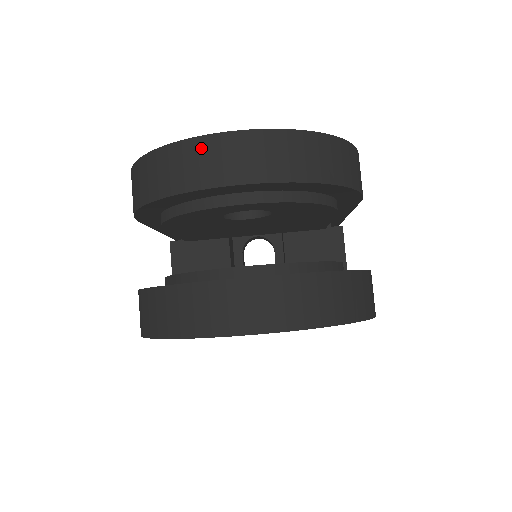
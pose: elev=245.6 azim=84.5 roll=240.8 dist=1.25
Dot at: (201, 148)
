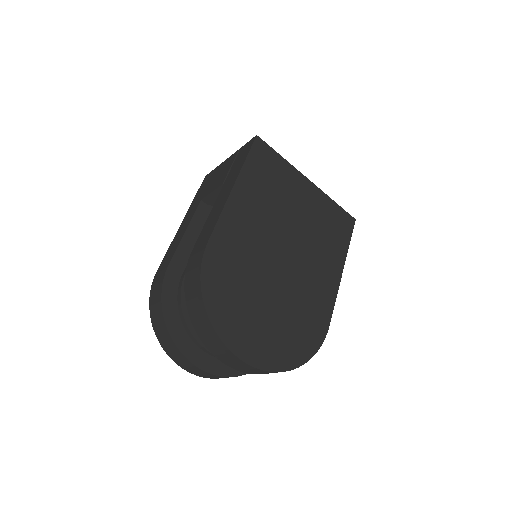
Dot at: (226, 352)
